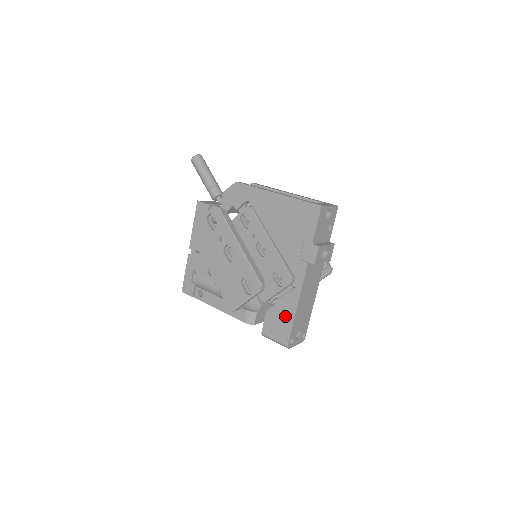
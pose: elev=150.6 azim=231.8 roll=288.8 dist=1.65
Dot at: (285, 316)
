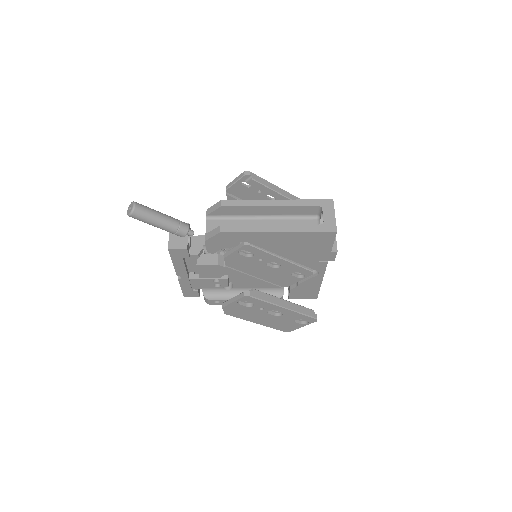
Dot at: (311, 288)
